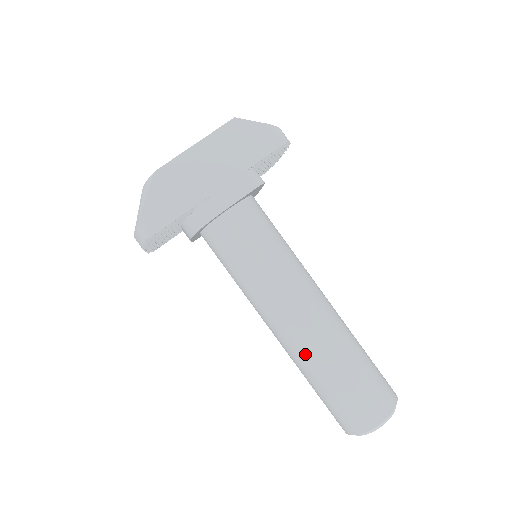
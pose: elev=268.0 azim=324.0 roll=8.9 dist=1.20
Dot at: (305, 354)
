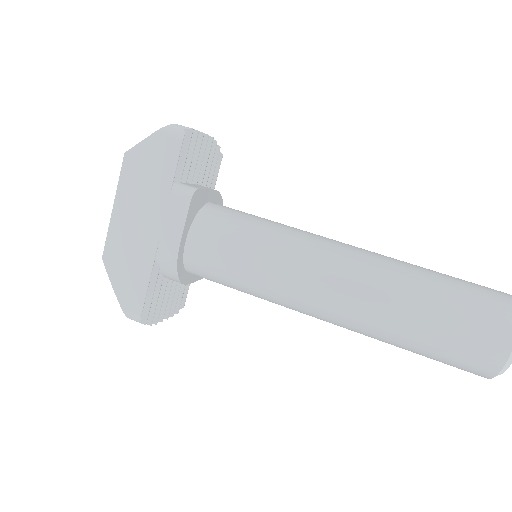
Dot at: (365, 328)
